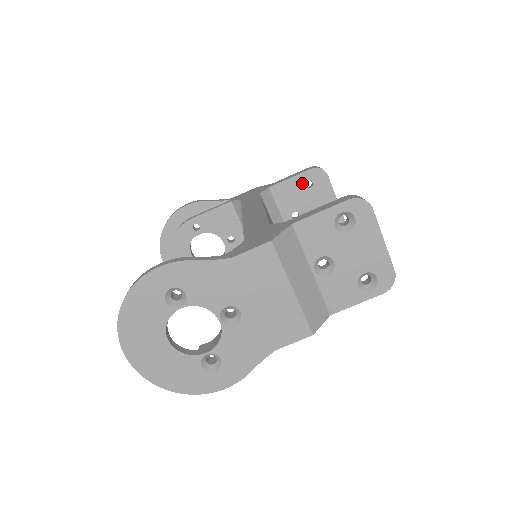
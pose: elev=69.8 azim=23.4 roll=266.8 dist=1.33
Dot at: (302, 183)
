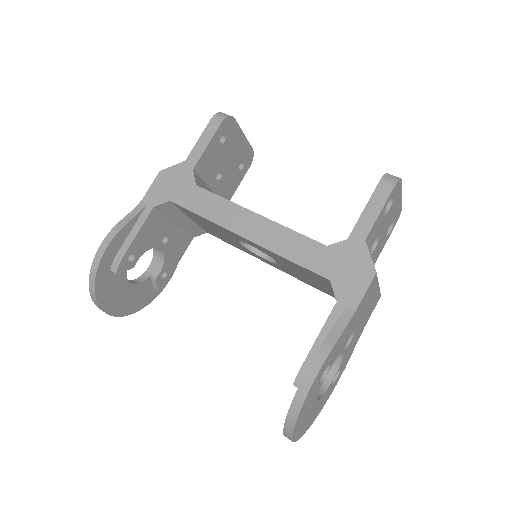
Dot at: (217, 143)
